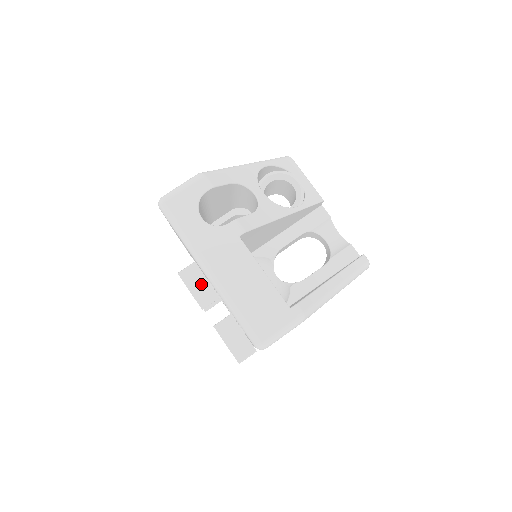
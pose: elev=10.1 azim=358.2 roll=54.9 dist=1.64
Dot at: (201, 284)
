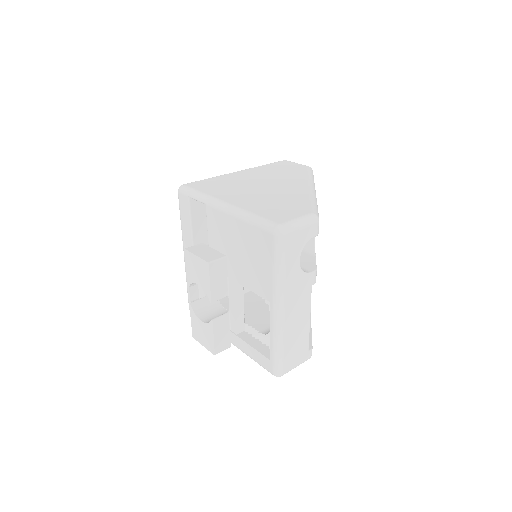
Dot at: (221, 280)
